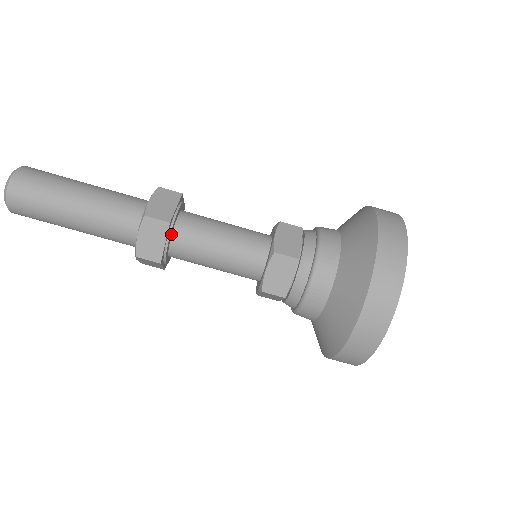
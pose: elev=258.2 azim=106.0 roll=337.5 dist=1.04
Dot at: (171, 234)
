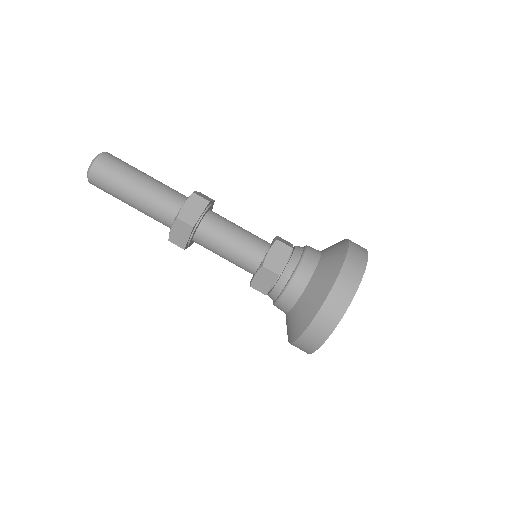
Dot at: (205, 214)
